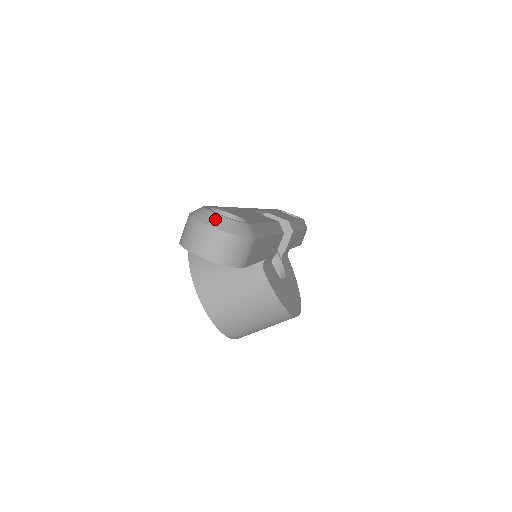
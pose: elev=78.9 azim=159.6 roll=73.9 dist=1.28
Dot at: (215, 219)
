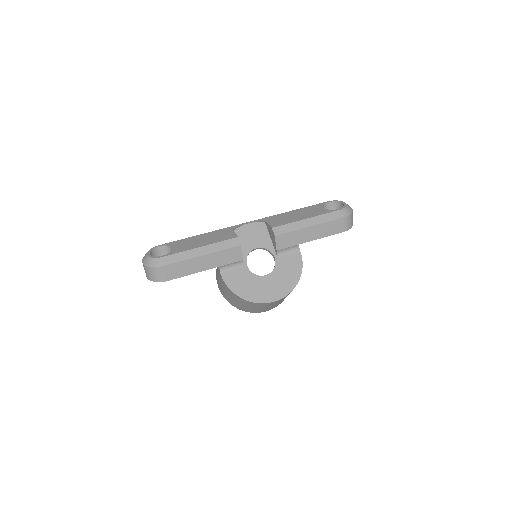
Dot at: (145, 257)
